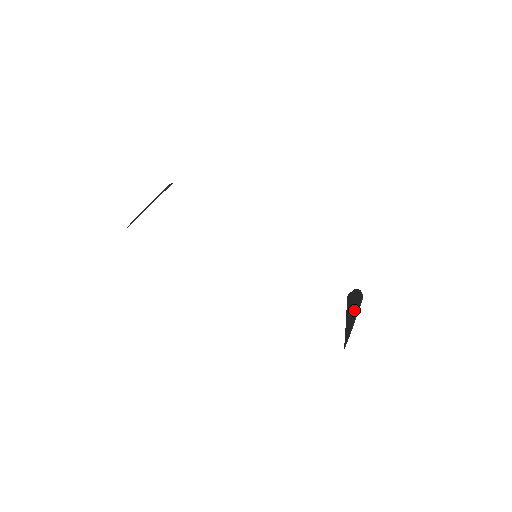
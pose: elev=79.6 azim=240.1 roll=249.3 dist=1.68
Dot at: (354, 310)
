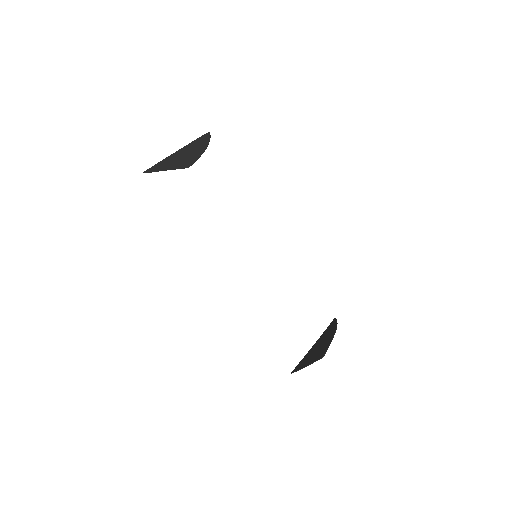
Dot at: (317, 352)
